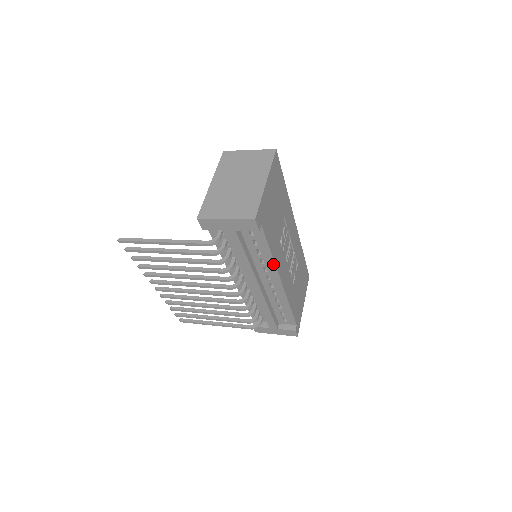
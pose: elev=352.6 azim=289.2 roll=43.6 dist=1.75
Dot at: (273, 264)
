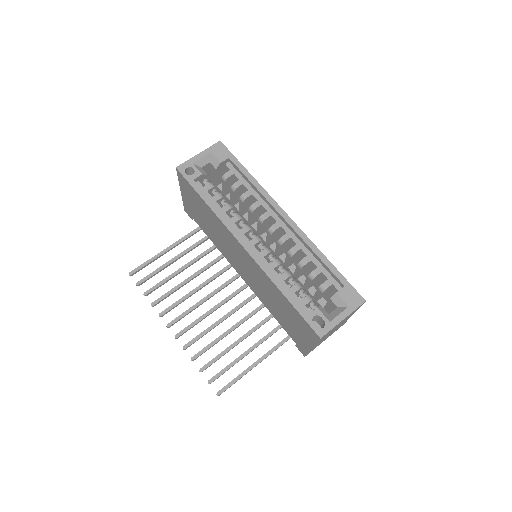
Dot at: occluded
